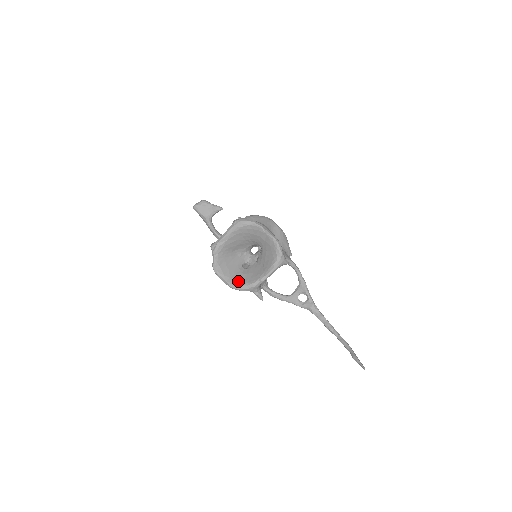
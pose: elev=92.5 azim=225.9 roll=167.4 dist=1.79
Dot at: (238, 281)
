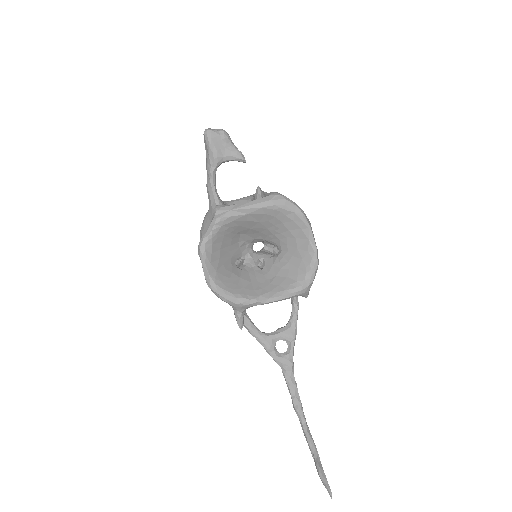
Dot at: (225, 283)
